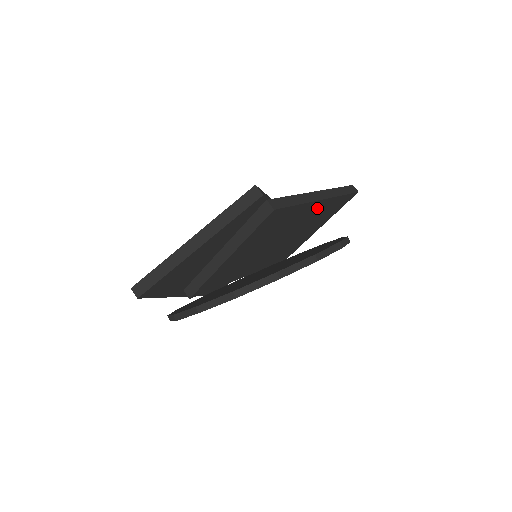
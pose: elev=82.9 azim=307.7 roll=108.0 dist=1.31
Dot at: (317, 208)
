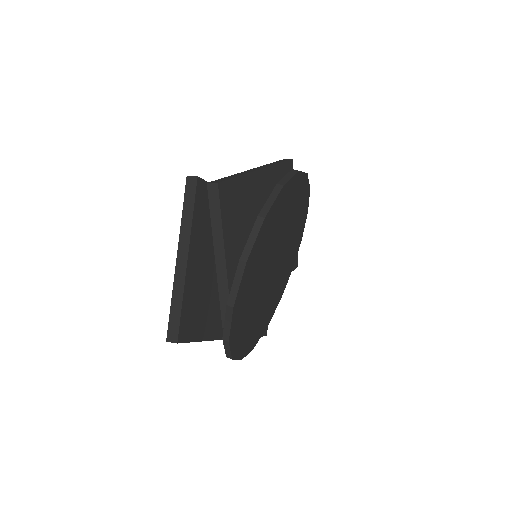
Dot at: (266, 182)
